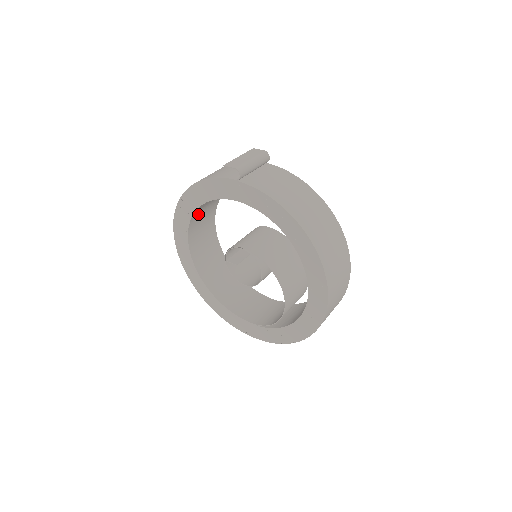
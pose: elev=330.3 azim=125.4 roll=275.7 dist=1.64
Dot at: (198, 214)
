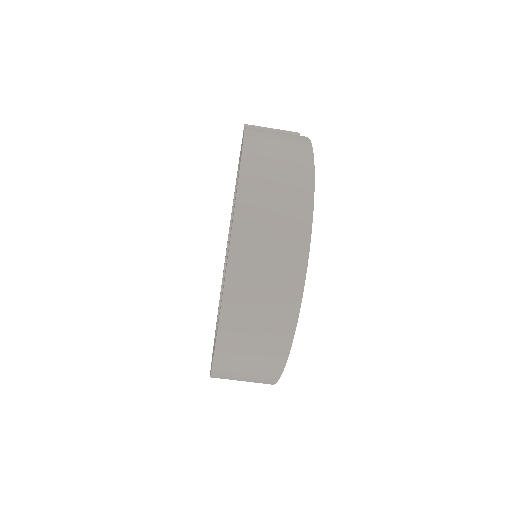
Dot at: occluded
